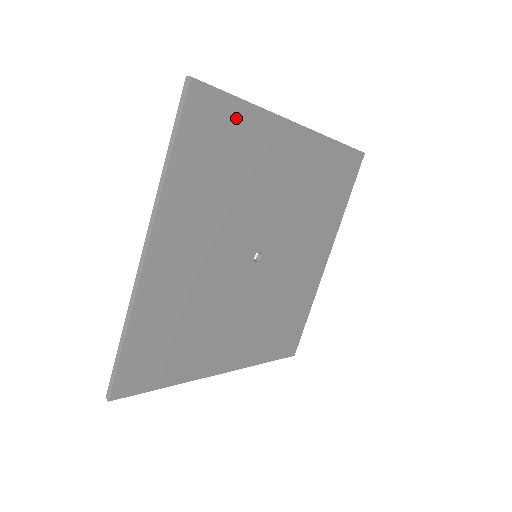
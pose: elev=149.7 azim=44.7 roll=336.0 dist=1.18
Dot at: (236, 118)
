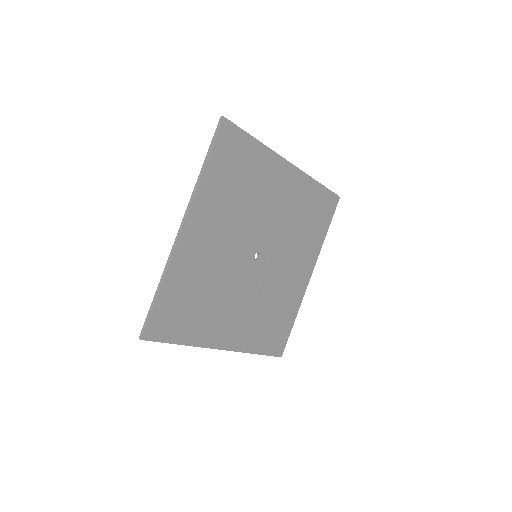
Dot at: (249, 149)
